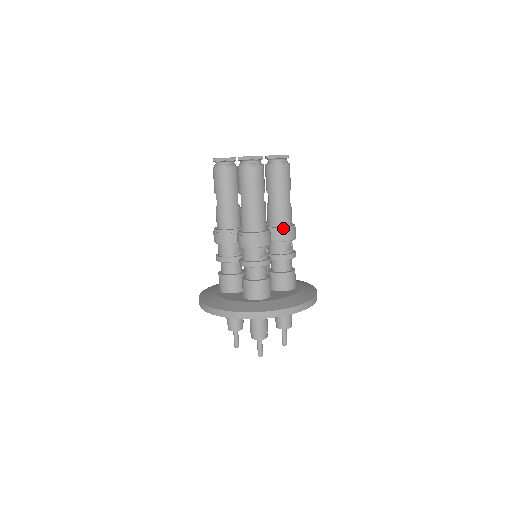
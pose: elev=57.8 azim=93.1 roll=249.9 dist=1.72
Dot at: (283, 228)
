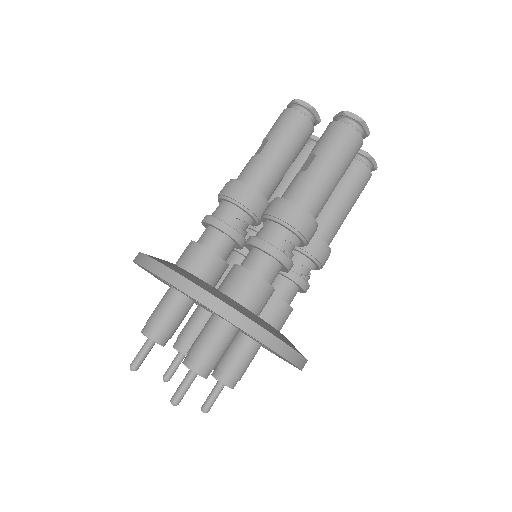
Dot at: (323, 242)
